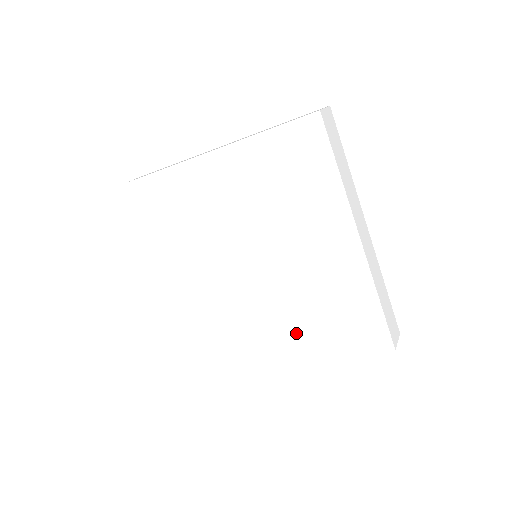
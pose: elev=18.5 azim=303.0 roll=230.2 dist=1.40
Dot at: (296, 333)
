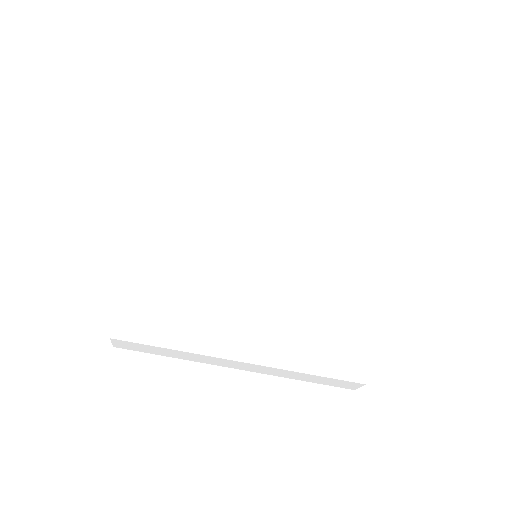
Dot at: (268, 336)
